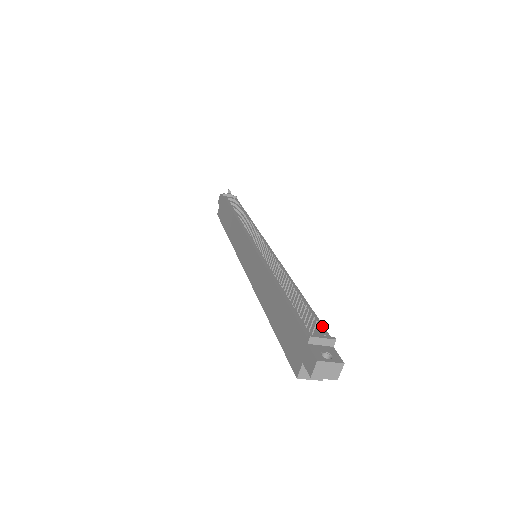
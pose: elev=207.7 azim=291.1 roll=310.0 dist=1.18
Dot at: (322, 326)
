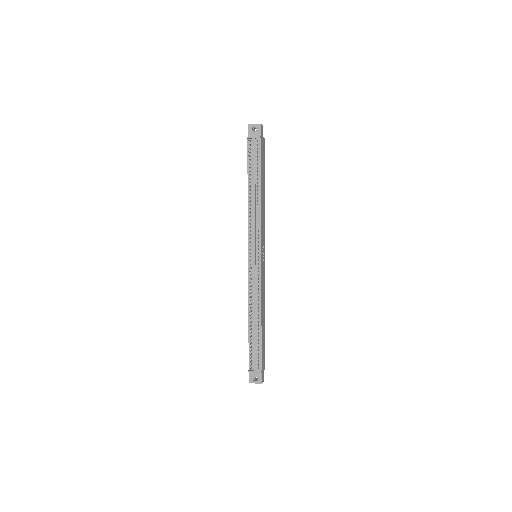
Dot at: (260, 359)
